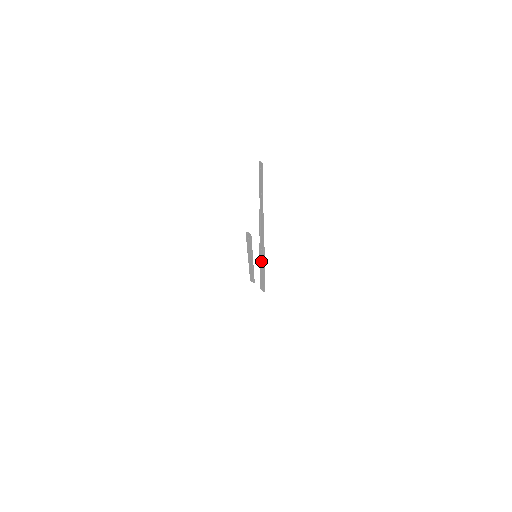
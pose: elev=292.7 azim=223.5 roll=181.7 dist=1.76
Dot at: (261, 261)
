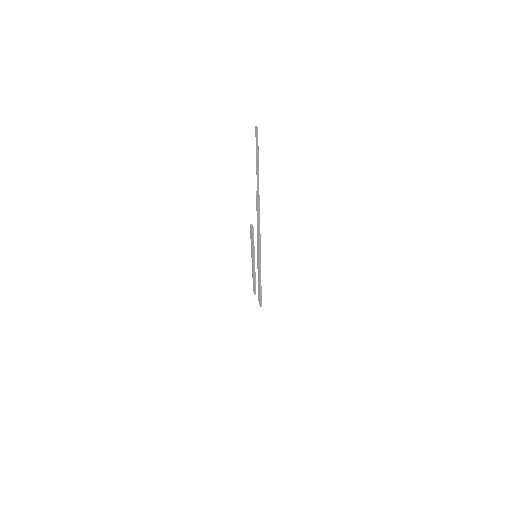
Dot at: (258, 262)
